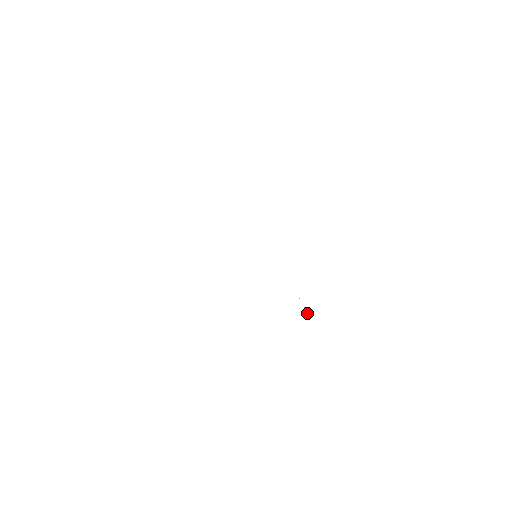
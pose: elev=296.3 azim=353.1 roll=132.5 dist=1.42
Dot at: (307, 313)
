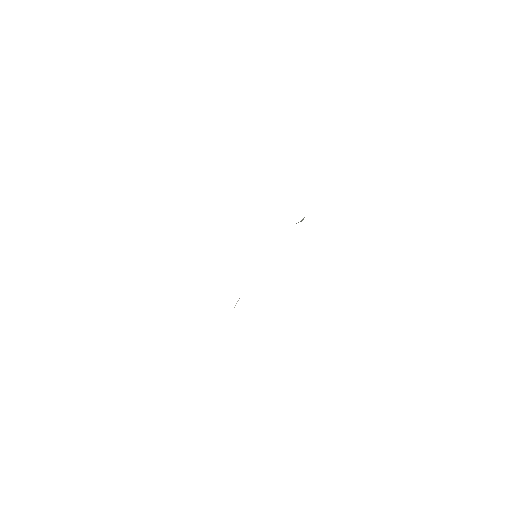
Dot at: occluded
